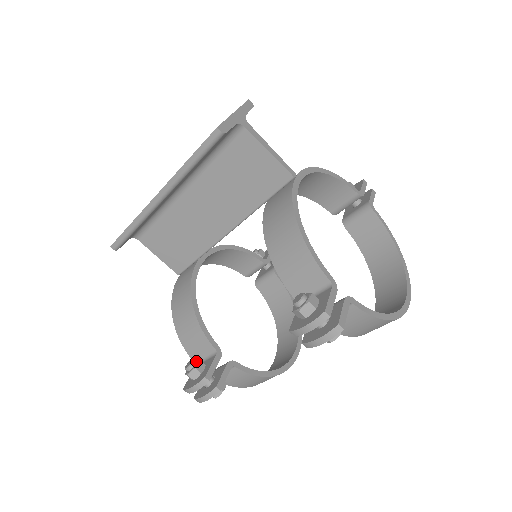
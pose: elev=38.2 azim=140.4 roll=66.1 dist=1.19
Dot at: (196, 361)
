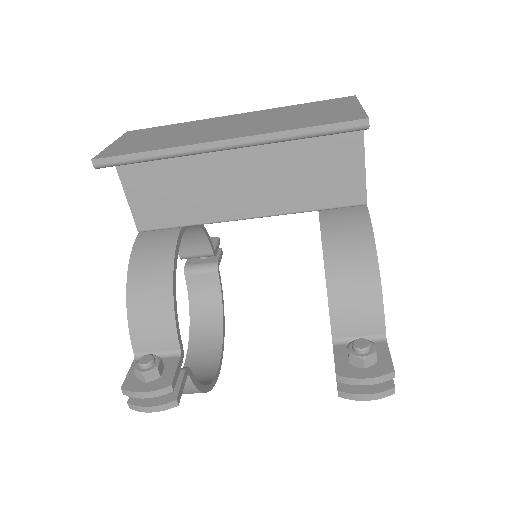
Dot at: (156, 358)
